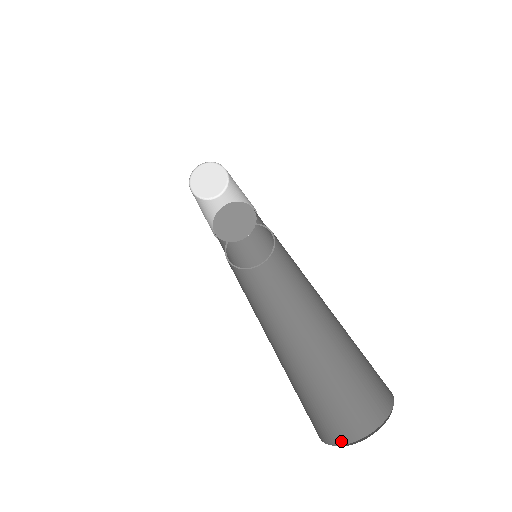
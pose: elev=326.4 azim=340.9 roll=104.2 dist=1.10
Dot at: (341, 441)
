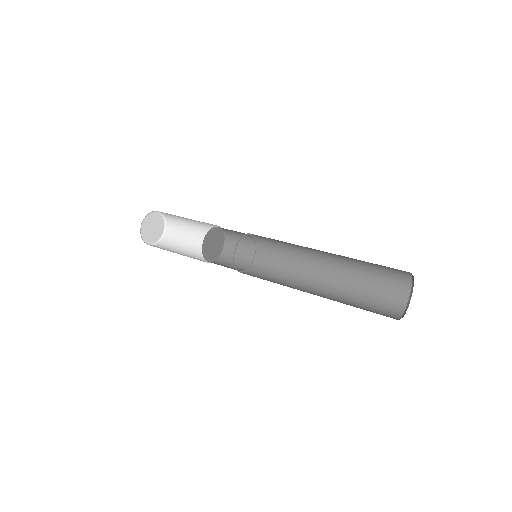
Dot at: (400, 315)
